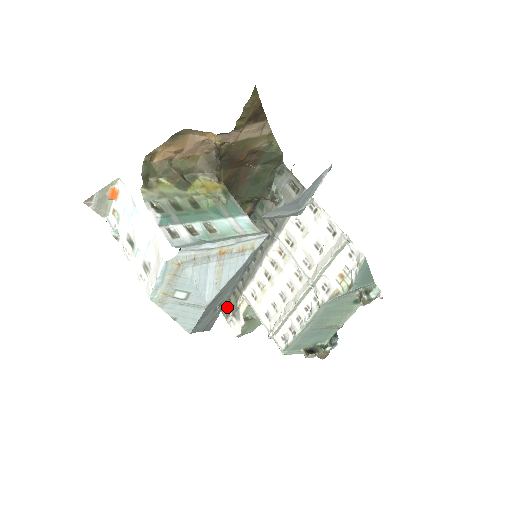
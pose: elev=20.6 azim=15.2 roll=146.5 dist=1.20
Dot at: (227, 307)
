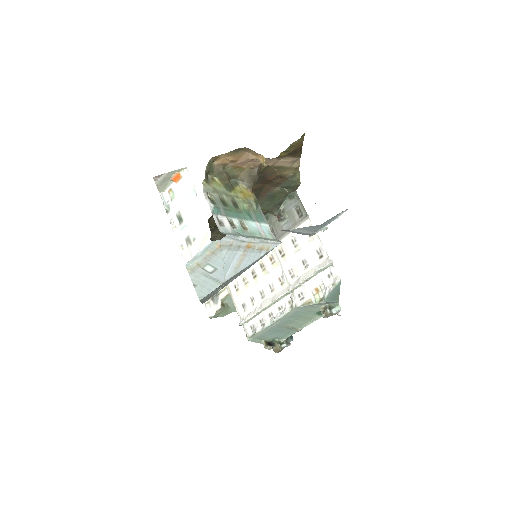
Dot at: occluded
